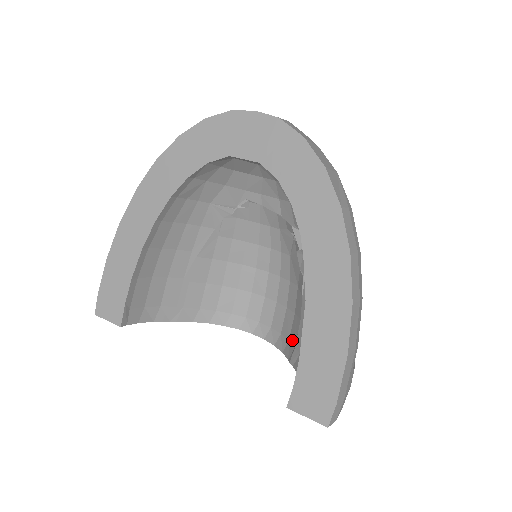
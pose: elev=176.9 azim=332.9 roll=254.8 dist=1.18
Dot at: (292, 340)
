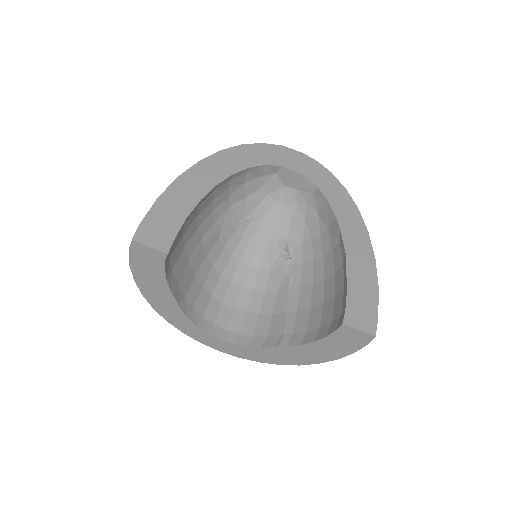
Dot at: (275, 332)
